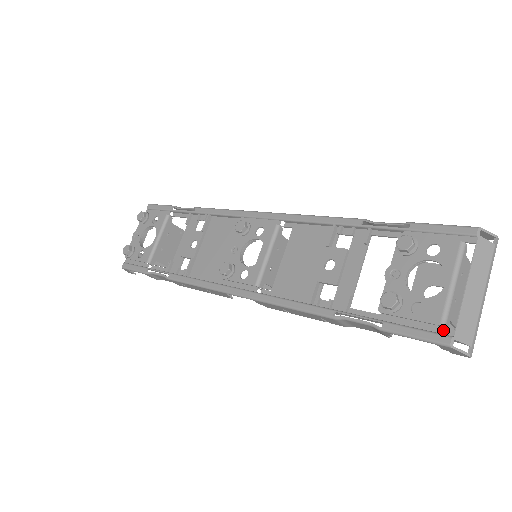
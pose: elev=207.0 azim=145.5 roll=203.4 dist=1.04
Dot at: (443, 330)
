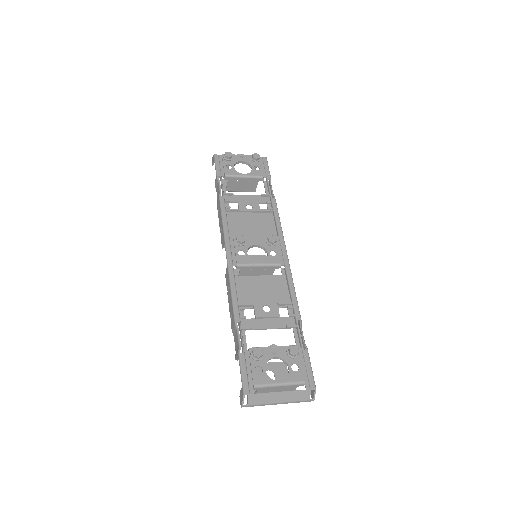
Dot at: (252, 387)
